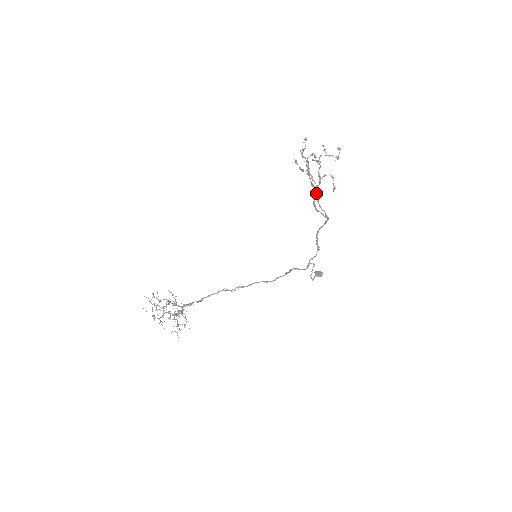
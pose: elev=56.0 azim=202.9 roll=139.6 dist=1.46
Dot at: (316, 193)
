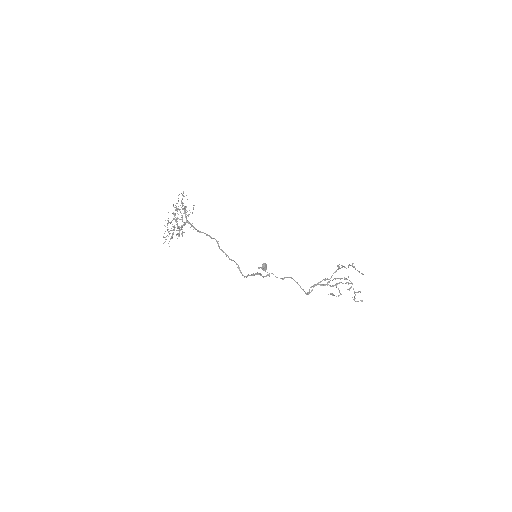
Dot at: (324, 280)
